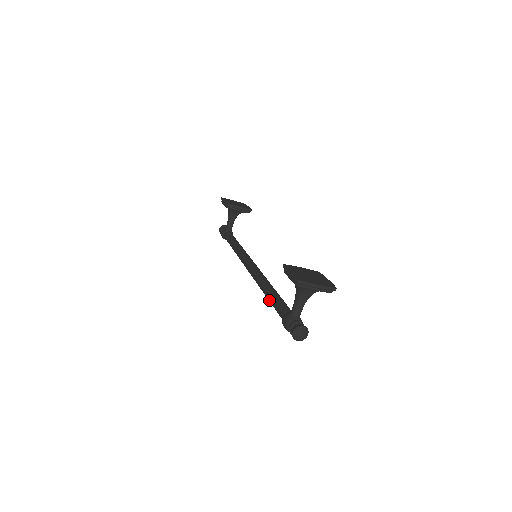
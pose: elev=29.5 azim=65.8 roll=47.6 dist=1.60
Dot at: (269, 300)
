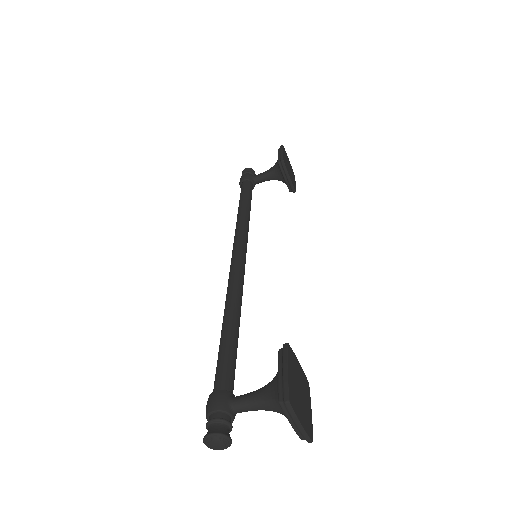
Dot at: (222, 336)
